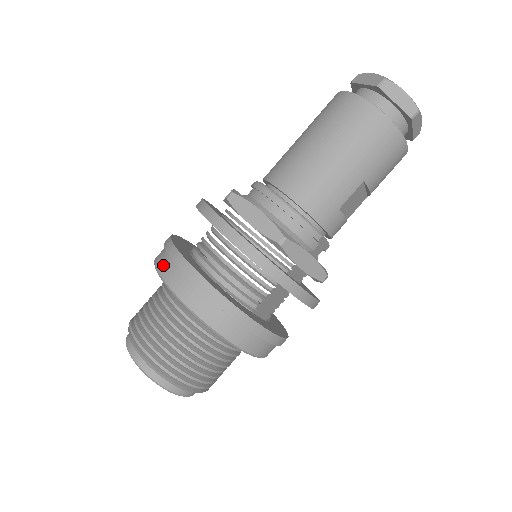
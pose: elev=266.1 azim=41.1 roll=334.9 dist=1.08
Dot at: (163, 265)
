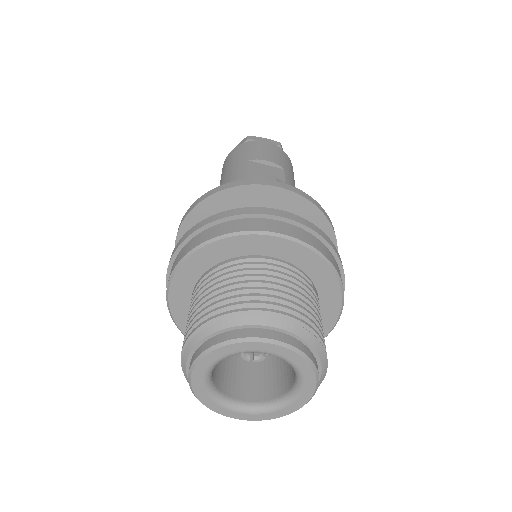
Dot at: occluded
